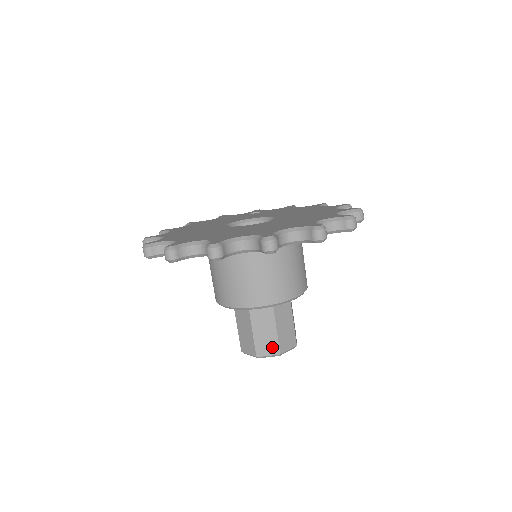
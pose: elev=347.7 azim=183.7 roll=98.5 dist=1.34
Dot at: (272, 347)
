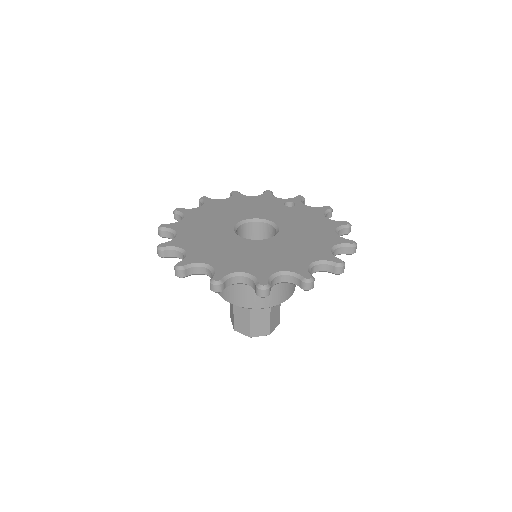
Dot at: (245, 330)
